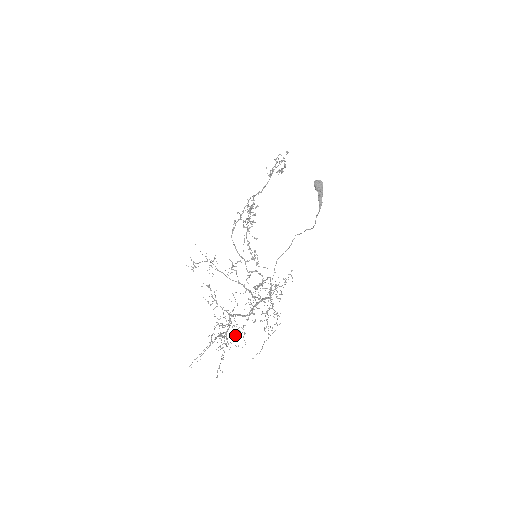
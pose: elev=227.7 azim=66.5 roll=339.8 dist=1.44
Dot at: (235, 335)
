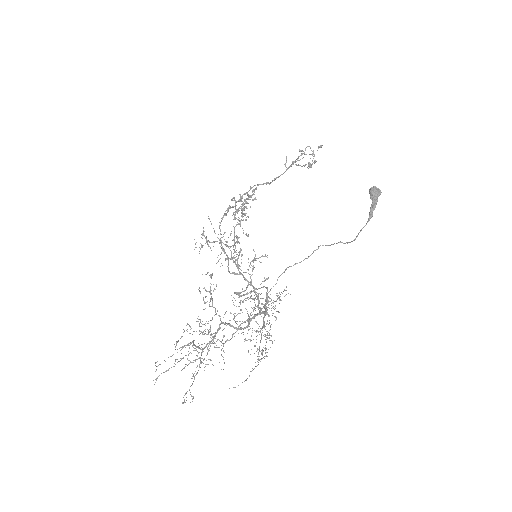
Dot at: (208, 349)
